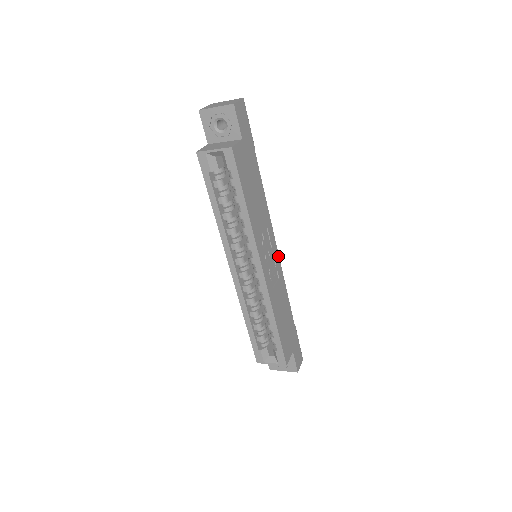
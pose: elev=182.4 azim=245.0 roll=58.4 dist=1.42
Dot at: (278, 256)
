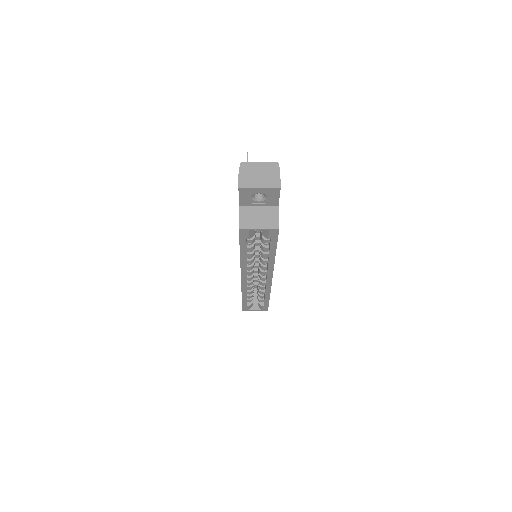
Dot at: occluded
